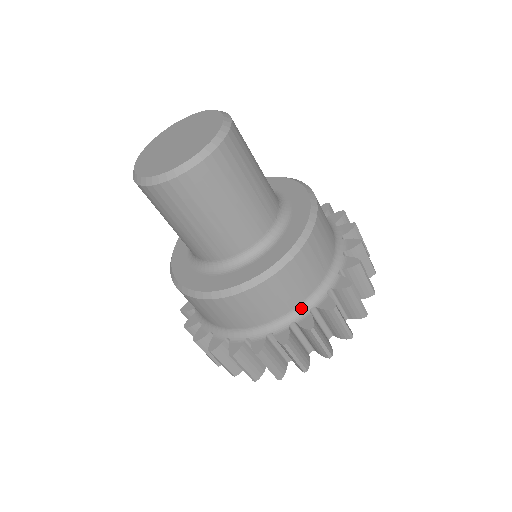
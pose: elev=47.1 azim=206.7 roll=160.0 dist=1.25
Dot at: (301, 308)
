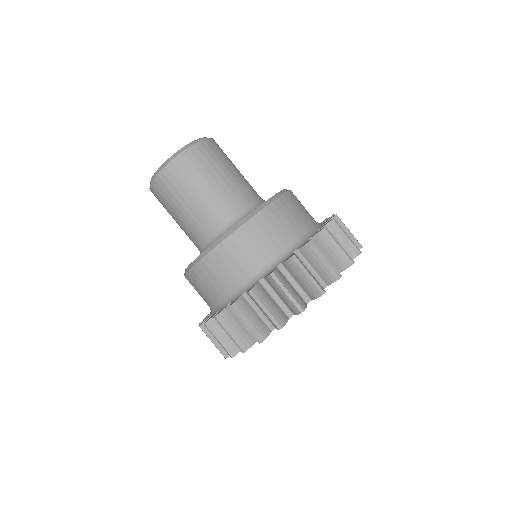
Dot at: (253, 279)
